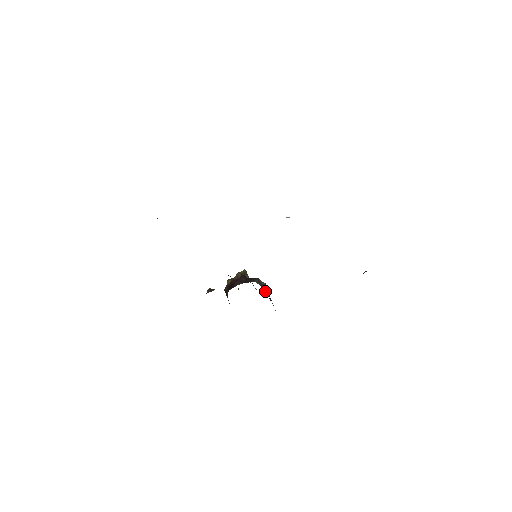
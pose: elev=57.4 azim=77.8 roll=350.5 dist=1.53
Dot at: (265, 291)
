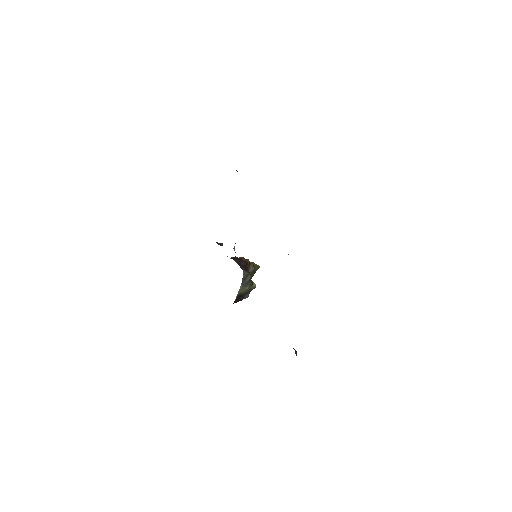
Dot at: (242, 284)
